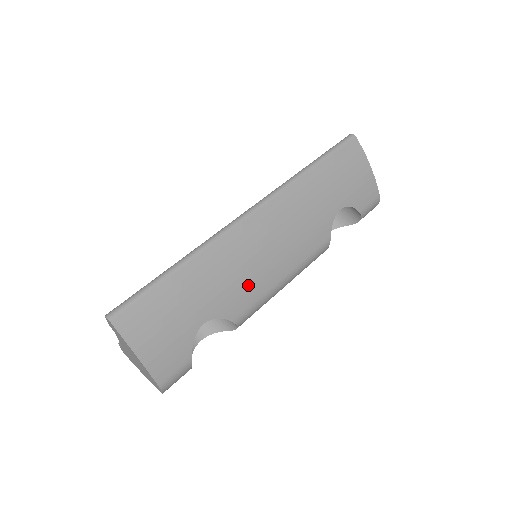
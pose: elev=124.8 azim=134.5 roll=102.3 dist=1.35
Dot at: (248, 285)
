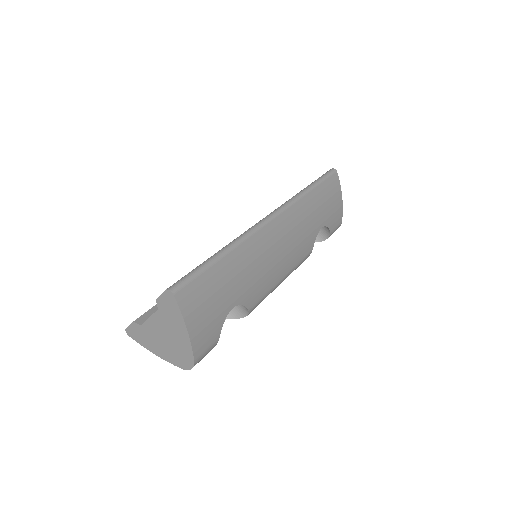
Dot at: (264, 279)
